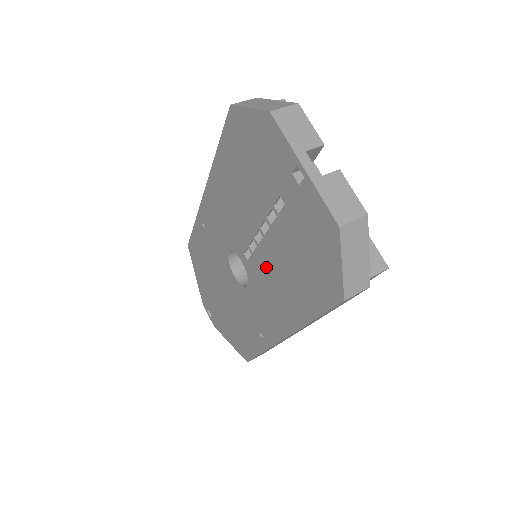
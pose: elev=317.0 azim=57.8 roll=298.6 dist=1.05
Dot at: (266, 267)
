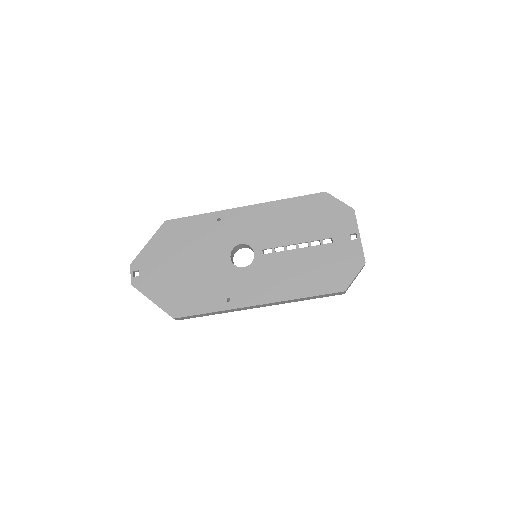
Dot at: (284, 263)
